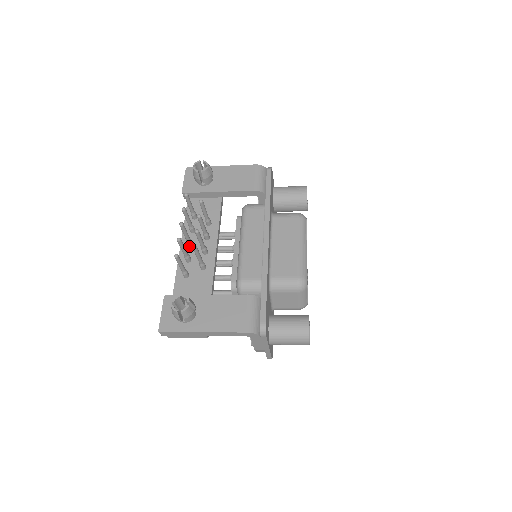
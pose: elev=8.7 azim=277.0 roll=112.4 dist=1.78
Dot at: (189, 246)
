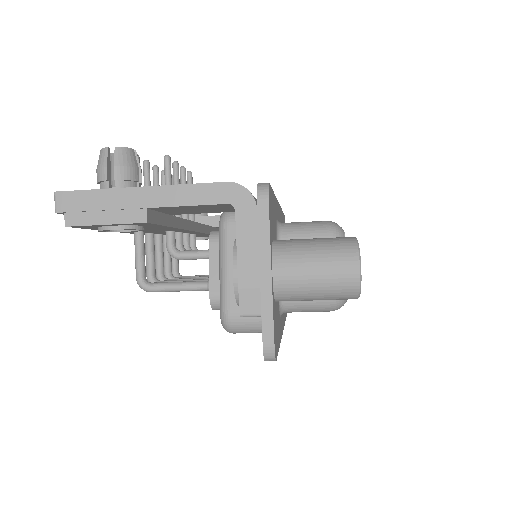
Dot at: occluded
